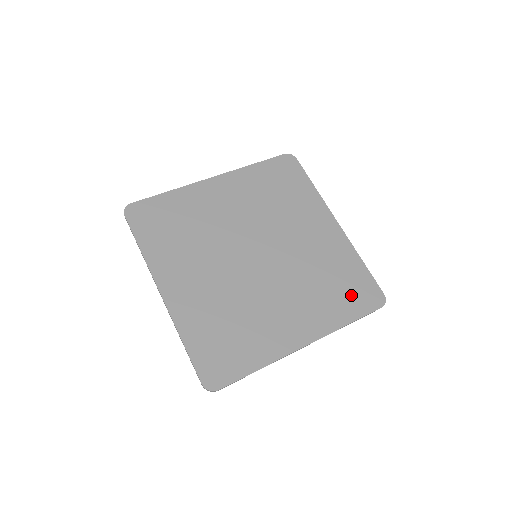
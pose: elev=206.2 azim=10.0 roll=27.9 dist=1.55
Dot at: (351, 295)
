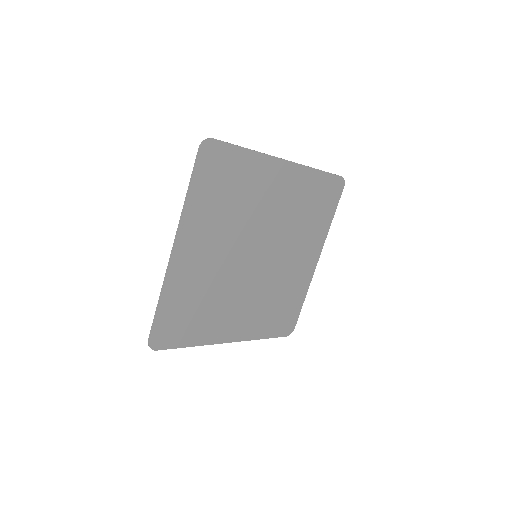
Dot at: (280, 320)
